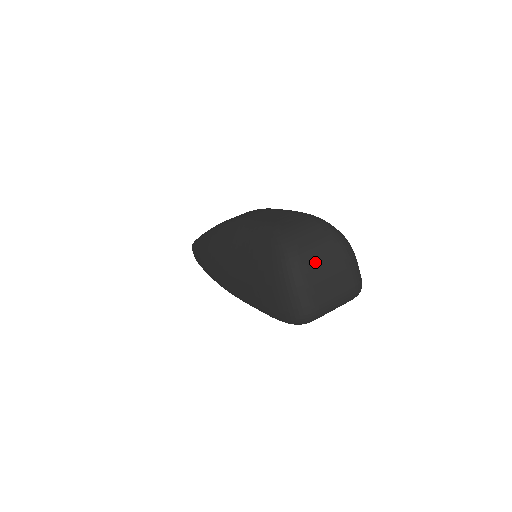
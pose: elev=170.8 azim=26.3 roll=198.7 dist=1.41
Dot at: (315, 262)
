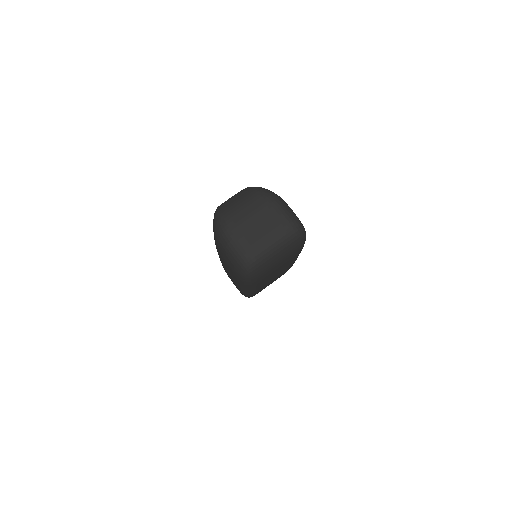
Dot at: (239, 215)
